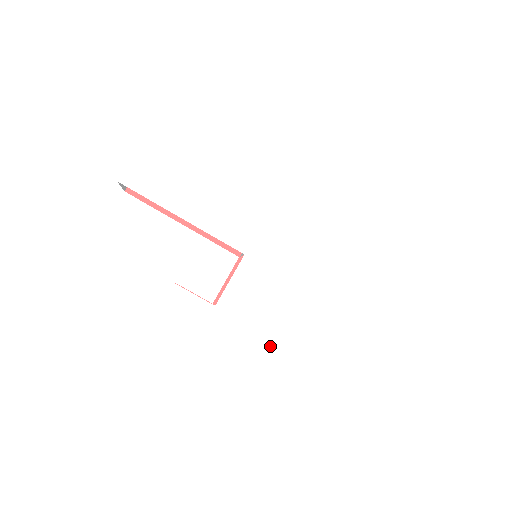
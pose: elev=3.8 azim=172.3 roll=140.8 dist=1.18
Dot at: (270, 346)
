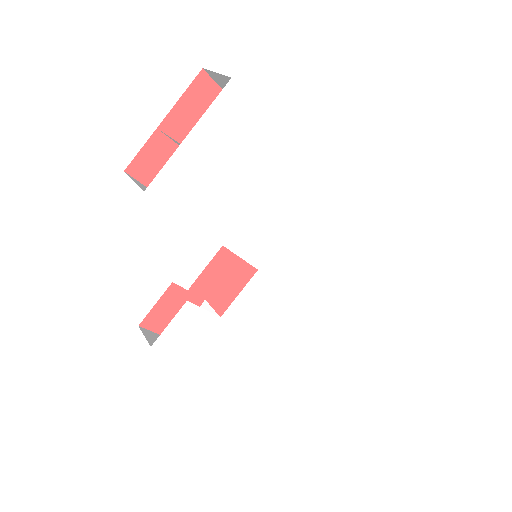
Dot at: (256, 344)
